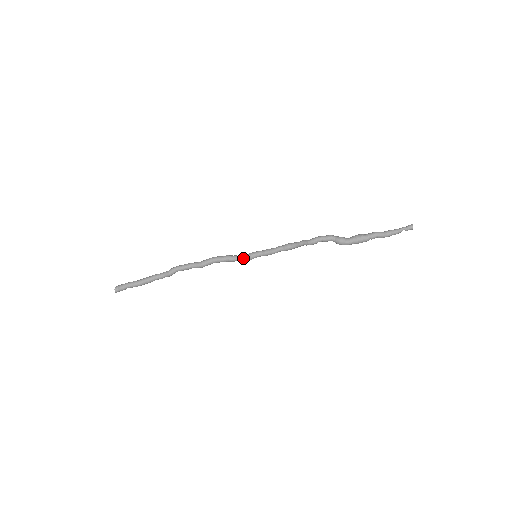
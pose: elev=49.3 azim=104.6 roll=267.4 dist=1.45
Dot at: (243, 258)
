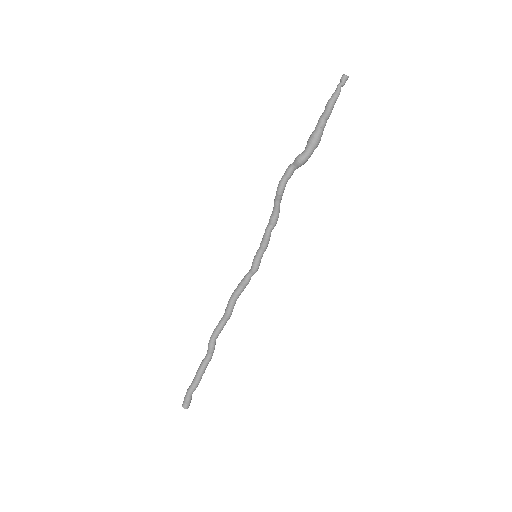
Dot at: (251, 270)
